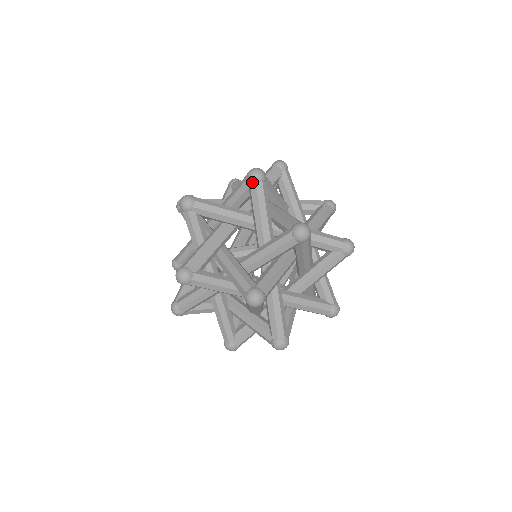
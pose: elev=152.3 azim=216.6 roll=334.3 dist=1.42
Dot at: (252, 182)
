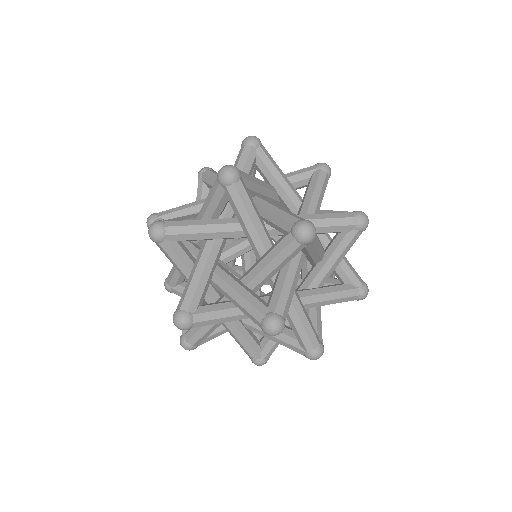
Dot at: occluded
